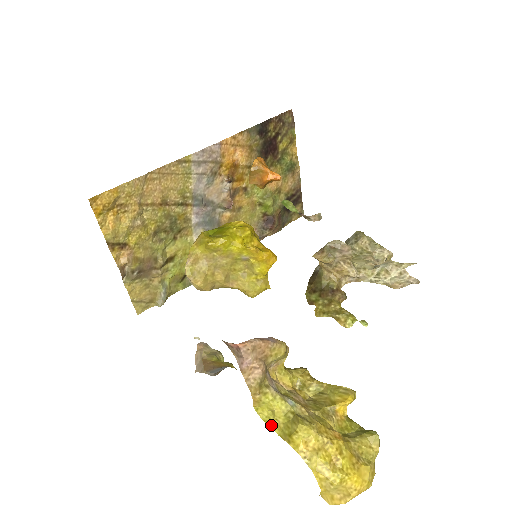
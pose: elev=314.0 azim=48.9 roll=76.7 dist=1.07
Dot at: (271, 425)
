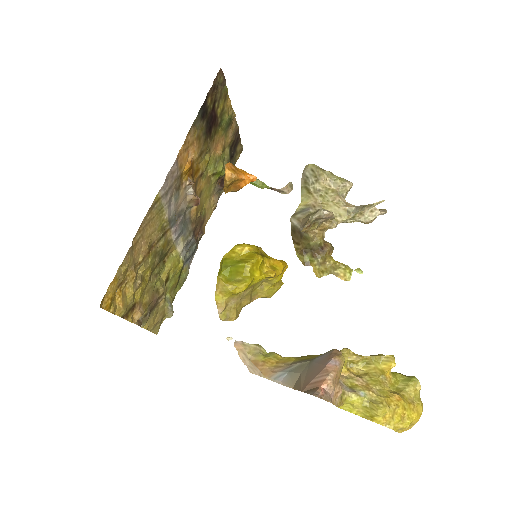
Dot at: (353, 412)
